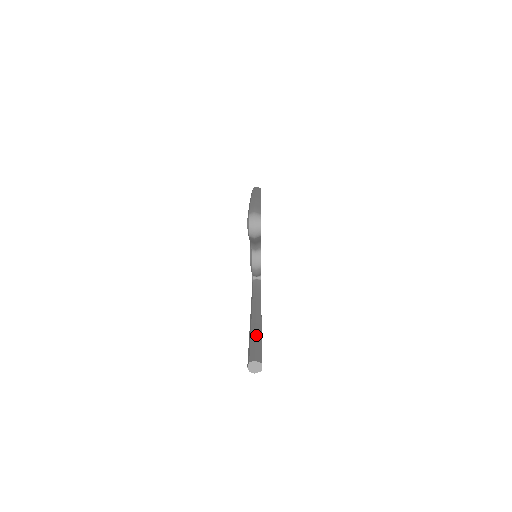
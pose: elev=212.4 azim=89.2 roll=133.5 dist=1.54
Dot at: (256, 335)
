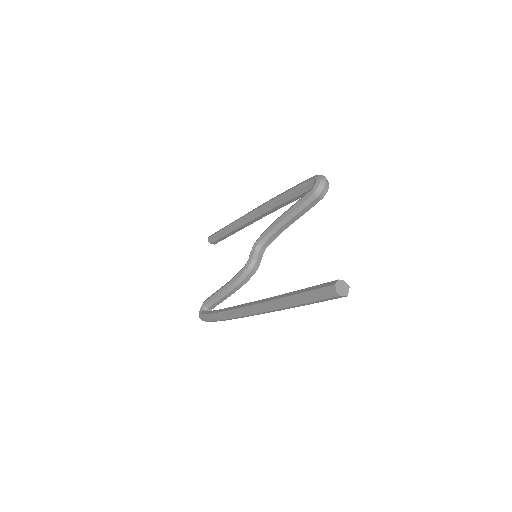
Dot at: occluded
